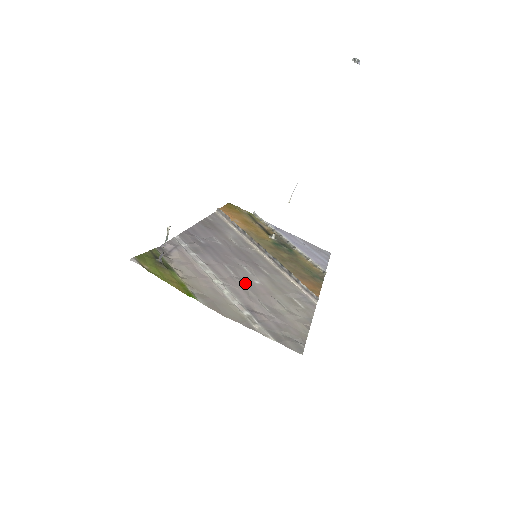
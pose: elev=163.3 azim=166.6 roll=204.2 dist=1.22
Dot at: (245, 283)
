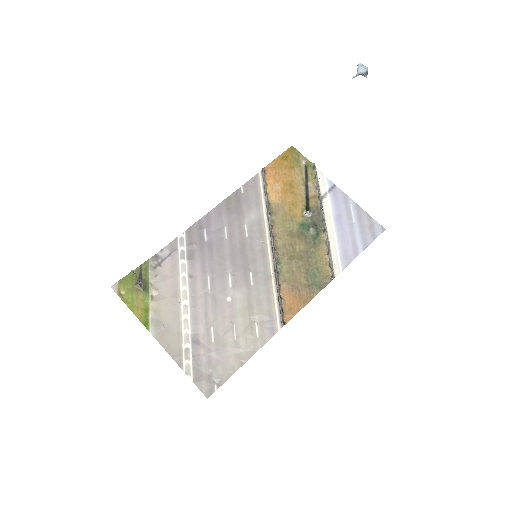
Dot at: (213, 302)
